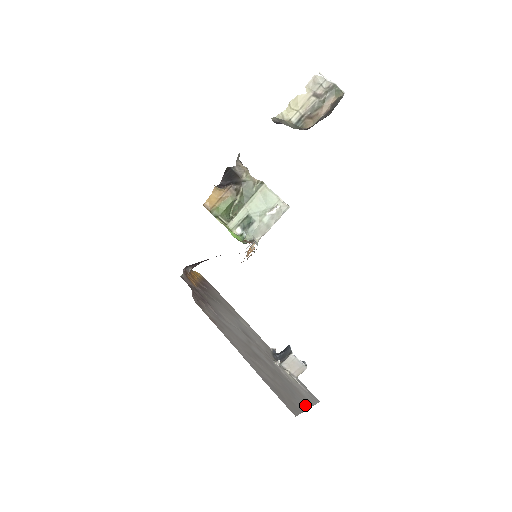
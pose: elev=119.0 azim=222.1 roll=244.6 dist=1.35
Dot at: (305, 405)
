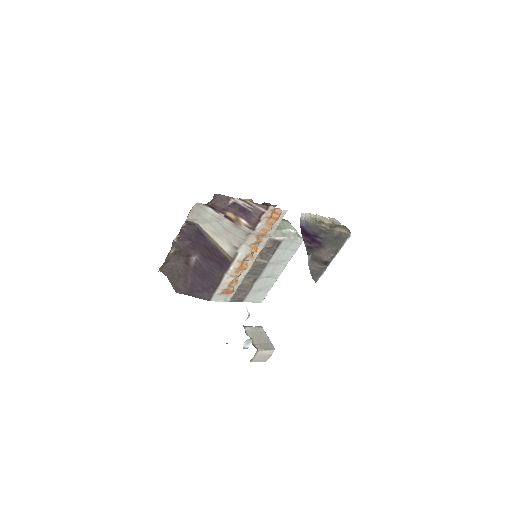
Dot at: occluded
